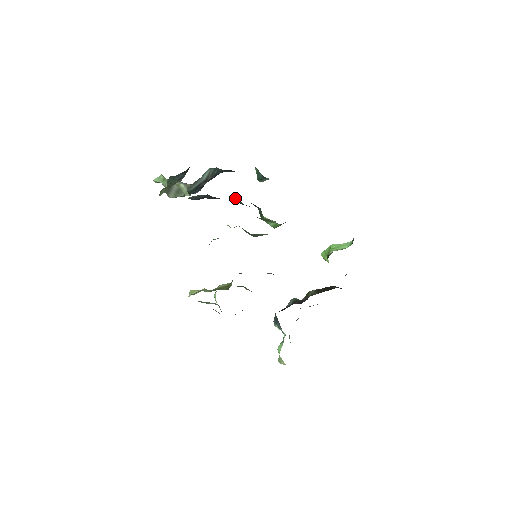
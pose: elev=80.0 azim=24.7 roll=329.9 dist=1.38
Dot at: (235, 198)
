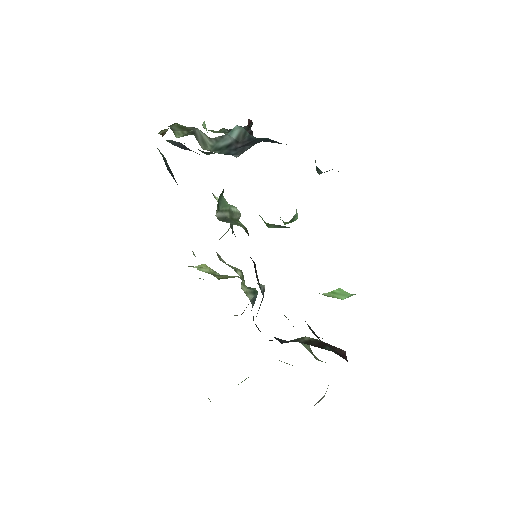
Dot at: occluded
